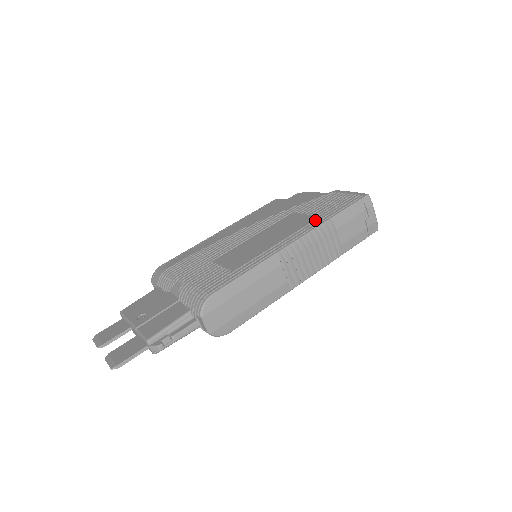
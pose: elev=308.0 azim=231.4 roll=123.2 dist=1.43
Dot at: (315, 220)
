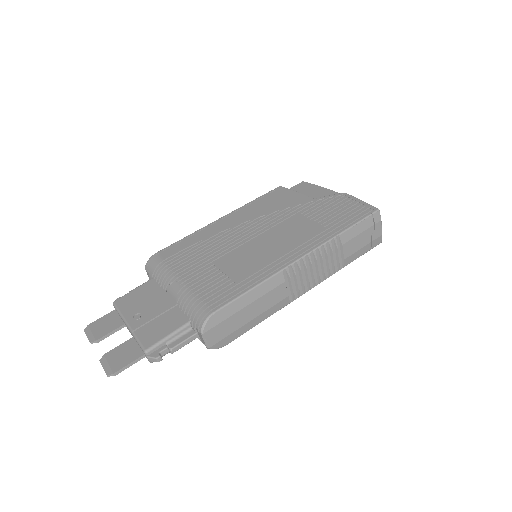
Dot at: (322, 232)
